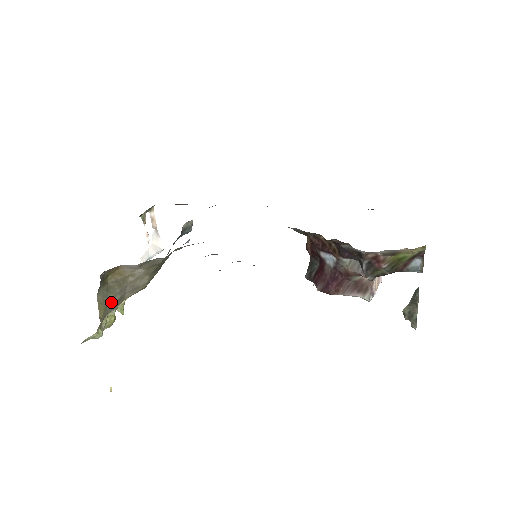
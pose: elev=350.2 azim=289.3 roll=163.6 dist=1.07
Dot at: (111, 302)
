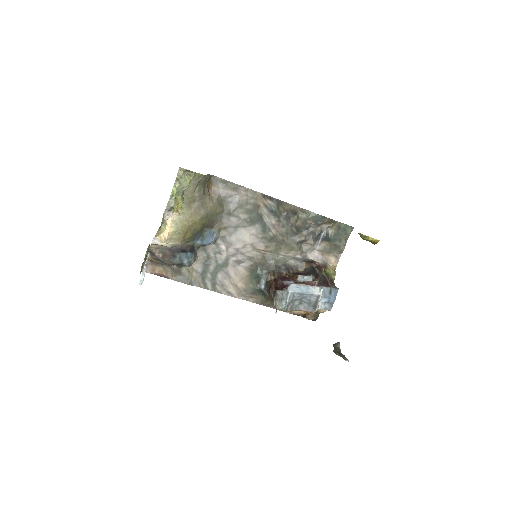
Dot at: (199, 189)
